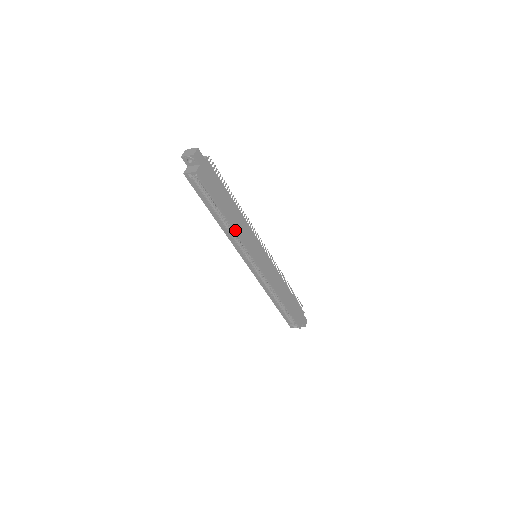
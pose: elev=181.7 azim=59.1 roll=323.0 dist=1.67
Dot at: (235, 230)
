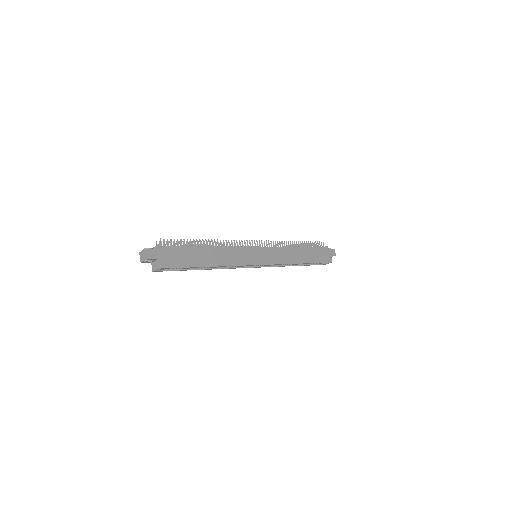
Dot at: (224, 266)
